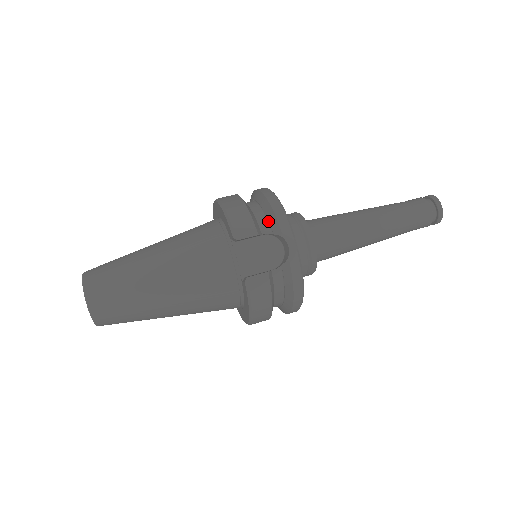
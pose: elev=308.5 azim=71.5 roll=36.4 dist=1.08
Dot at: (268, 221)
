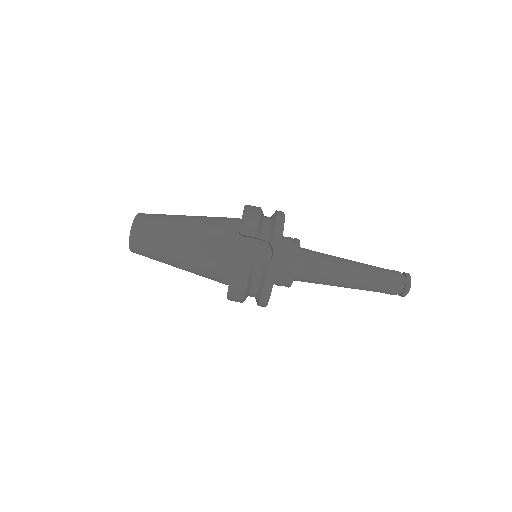
Dot at: (269, 232)
